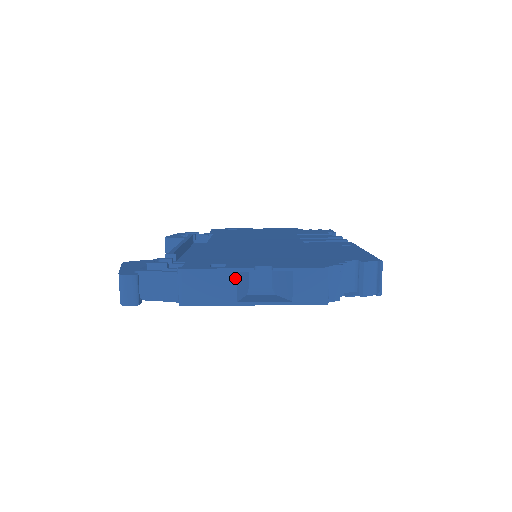
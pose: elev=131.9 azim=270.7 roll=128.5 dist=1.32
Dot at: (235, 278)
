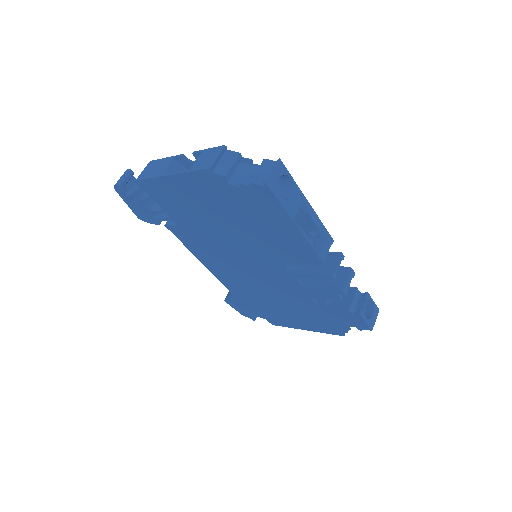
Dot at: (171, 161)
